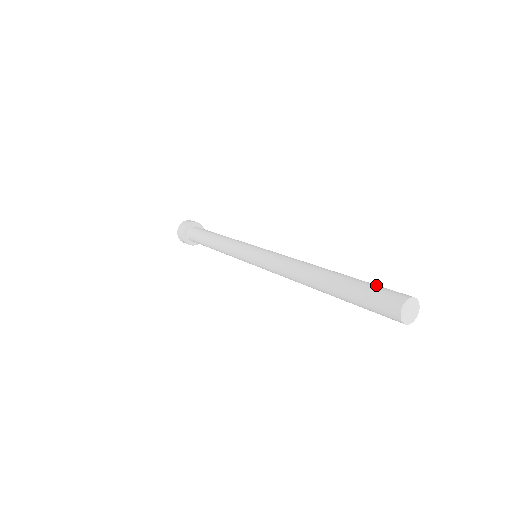
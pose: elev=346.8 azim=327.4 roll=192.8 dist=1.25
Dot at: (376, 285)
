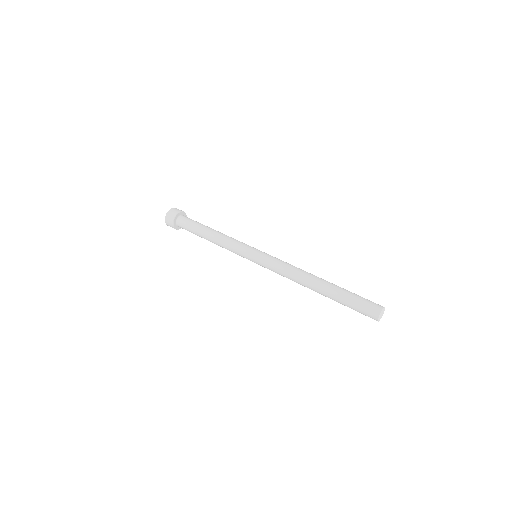
Dot at: (359, 298)
